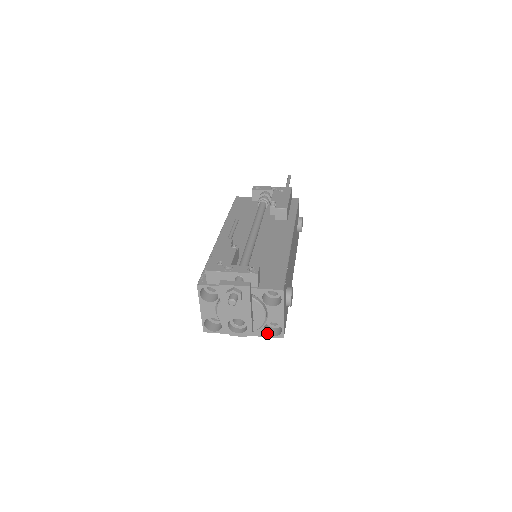
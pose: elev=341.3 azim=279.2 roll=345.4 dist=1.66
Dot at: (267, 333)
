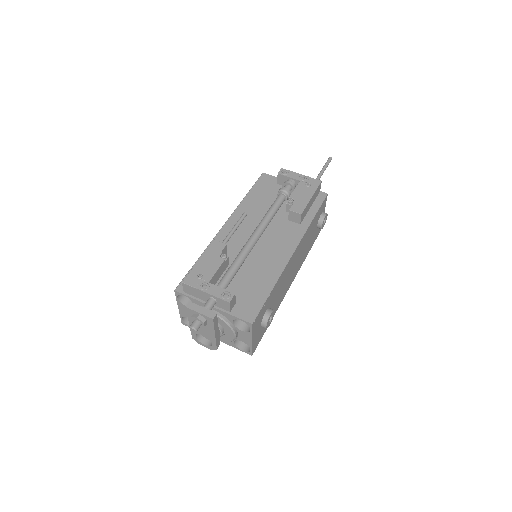
Dot at: (238, 346)
